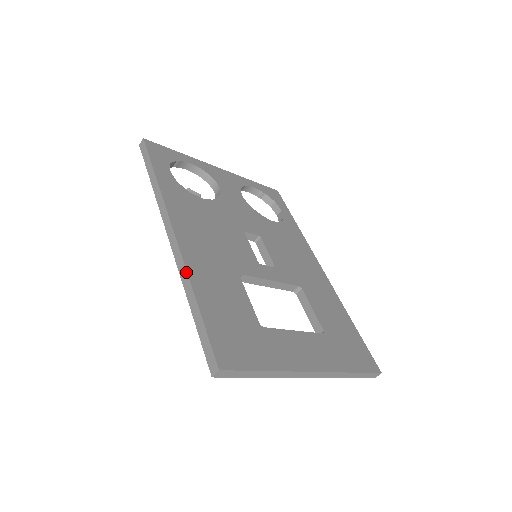
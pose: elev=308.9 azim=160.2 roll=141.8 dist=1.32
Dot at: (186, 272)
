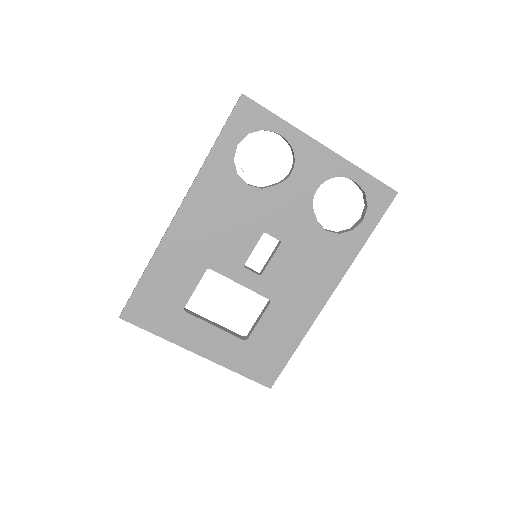
Dot at: (156, 250)
